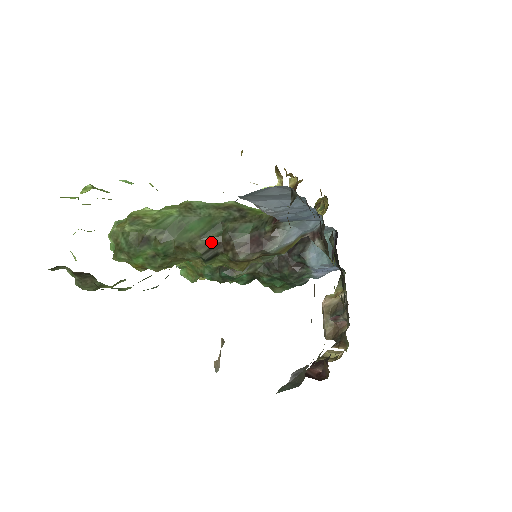
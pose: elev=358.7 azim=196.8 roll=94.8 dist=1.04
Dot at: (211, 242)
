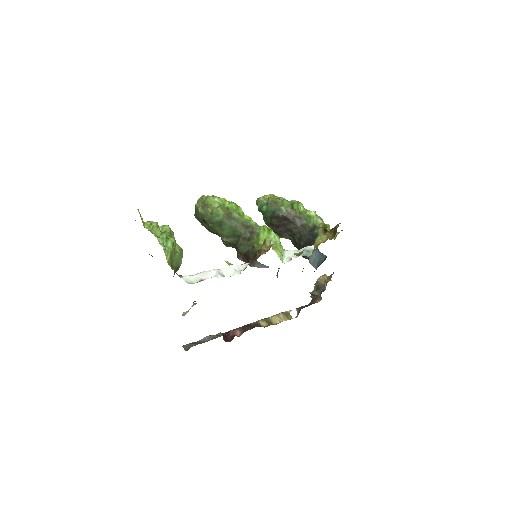
Dot at: (230, 242)
